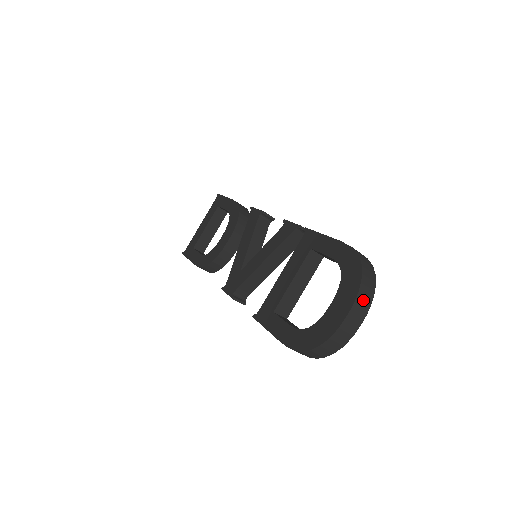
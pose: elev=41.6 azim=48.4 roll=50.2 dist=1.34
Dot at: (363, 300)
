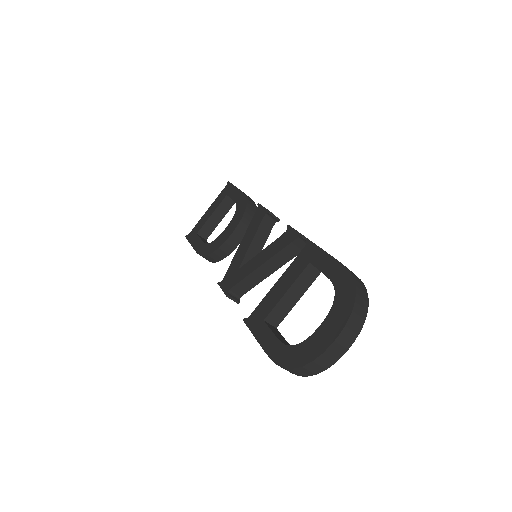
Dot at: (352, 328)
